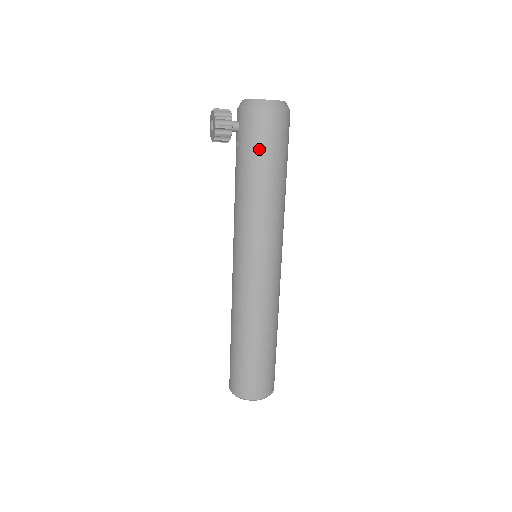
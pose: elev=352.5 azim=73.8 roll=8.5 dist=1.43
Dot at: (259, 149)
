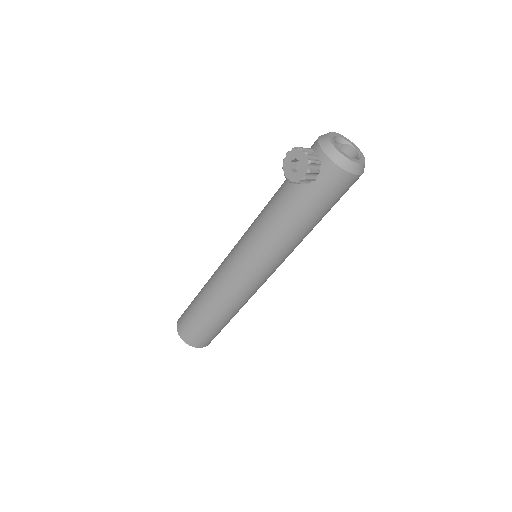
Dot at: (325, 202)
